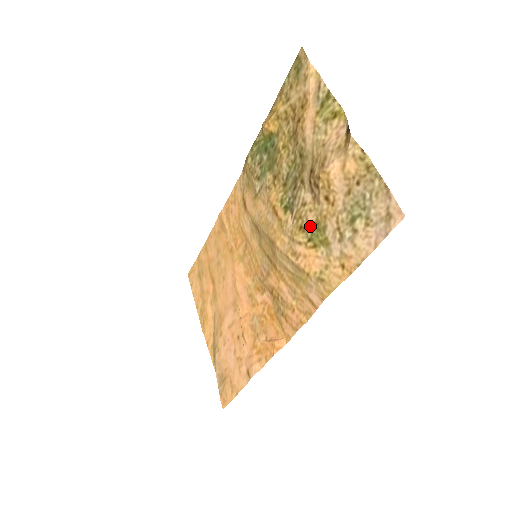
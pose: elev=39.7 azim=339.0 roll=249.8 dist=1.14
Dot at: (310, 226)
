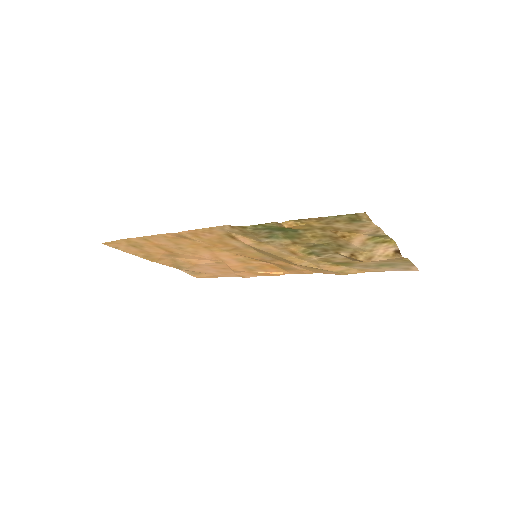
Dot at: (338, 262)
